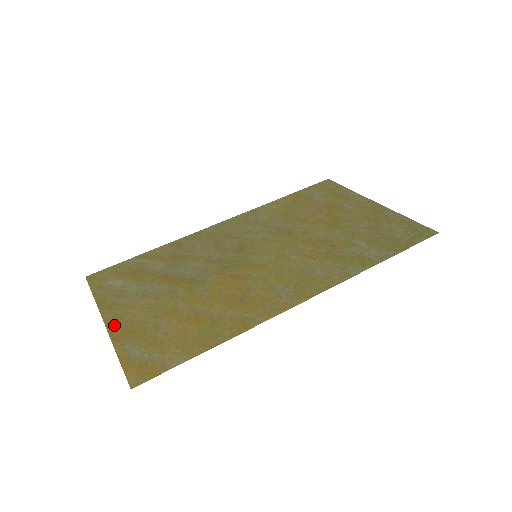
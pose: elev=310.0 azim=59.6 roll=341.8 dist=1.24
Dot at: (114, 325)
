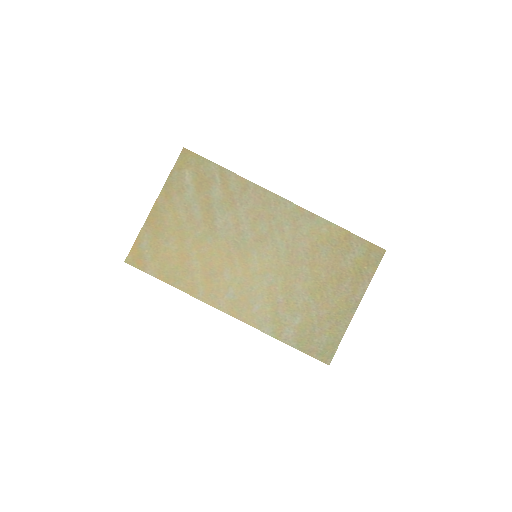
Dot at: (156, 212)
